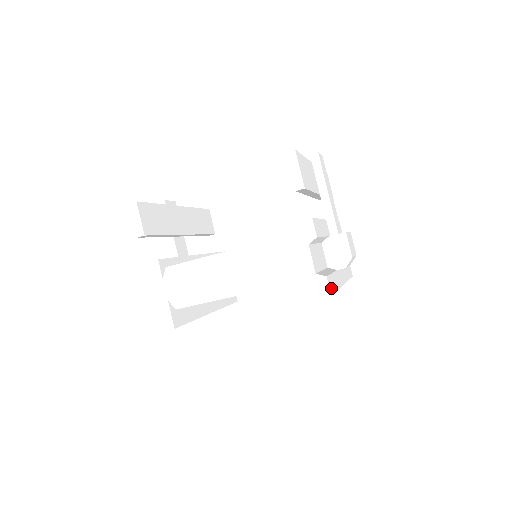
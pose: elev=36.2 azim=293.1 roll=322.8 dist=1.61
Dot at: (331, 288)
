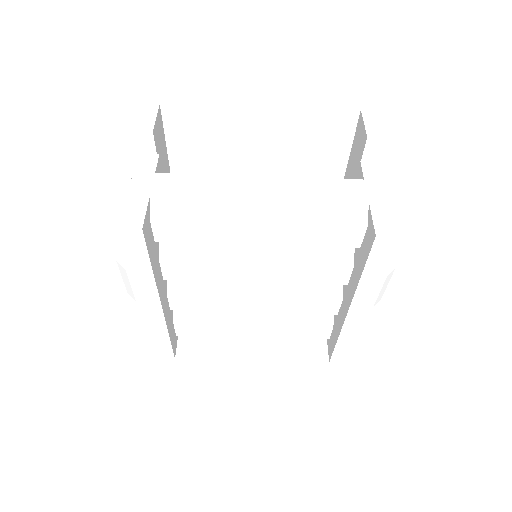
Dot at: occluded
